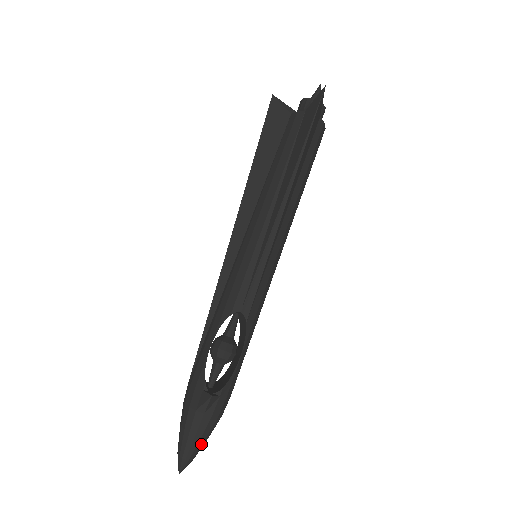
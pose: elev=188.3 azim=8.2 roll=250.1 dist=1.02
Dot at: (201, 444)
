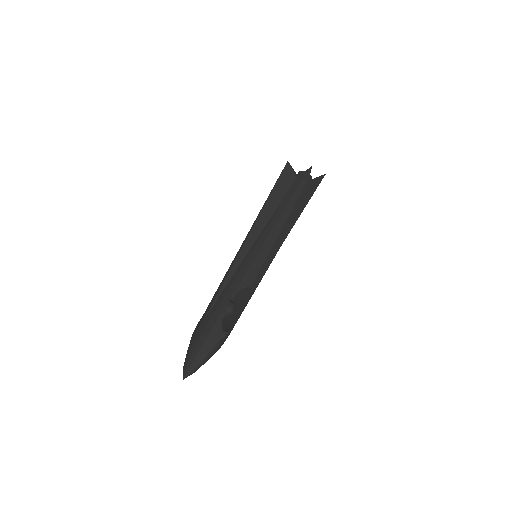
Dot at: occluded
